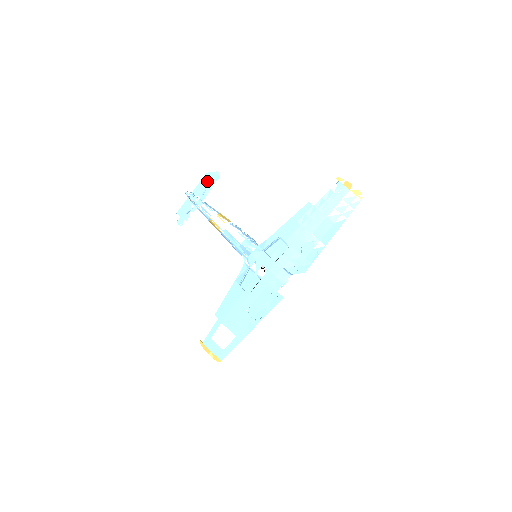
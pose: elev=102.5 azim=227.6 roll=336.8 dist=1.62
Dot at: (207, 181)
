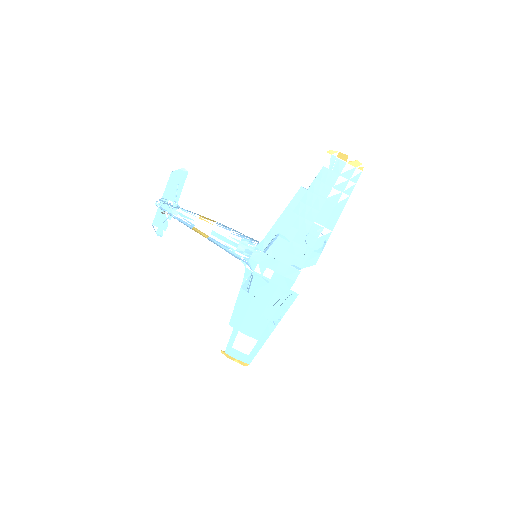
Dot at: (175, 182)
